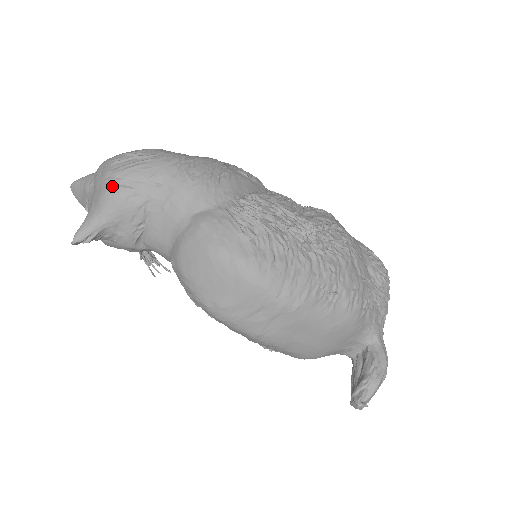
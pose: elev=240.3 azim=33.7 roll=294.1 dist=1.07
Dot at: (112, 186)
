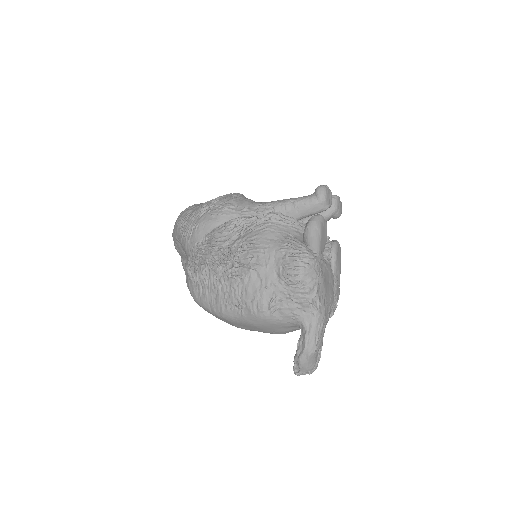
Dot at: occluded
